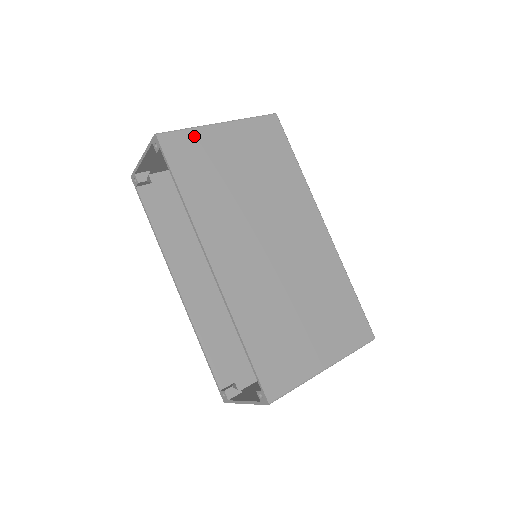
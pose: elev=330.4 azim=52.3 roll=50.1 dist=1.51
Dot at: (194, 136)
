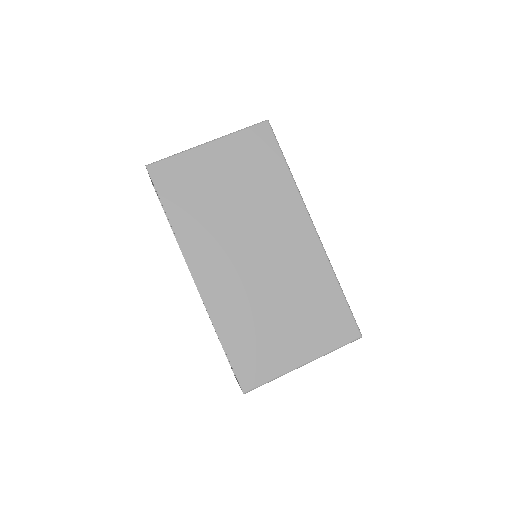
Dot at: (181, 161)
